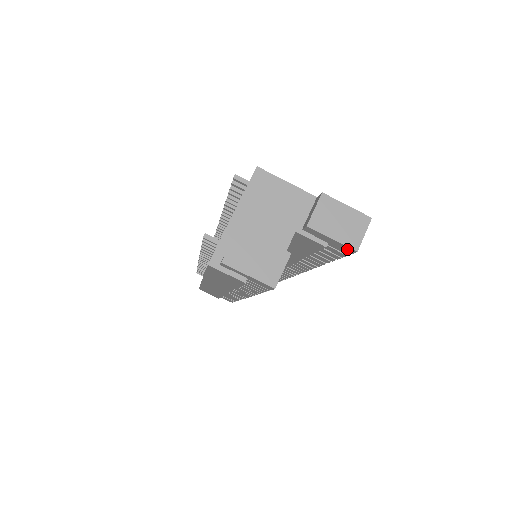
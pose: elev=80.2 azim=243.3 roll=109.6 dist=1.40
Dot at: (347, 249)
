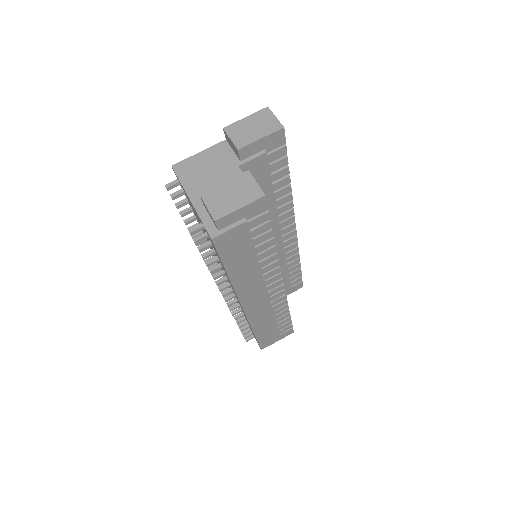
Dot at: (278, 136)
